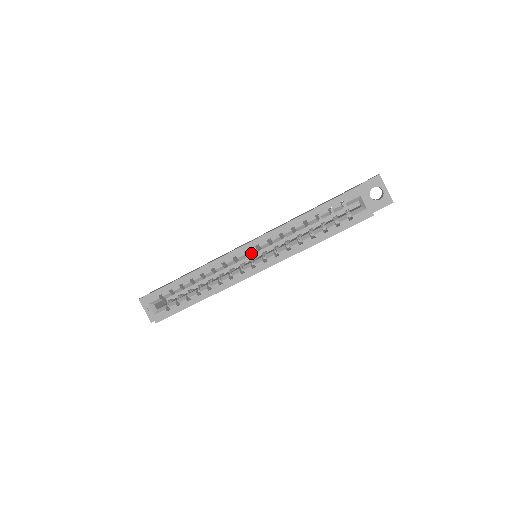
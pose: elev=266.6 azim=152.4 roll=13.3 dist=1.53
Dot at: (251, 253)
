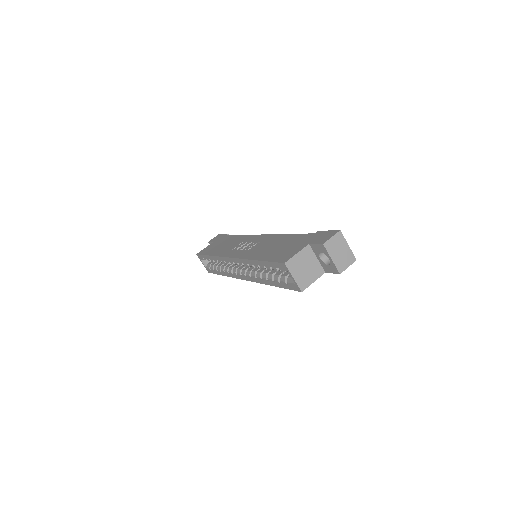
Dot at: occluded
